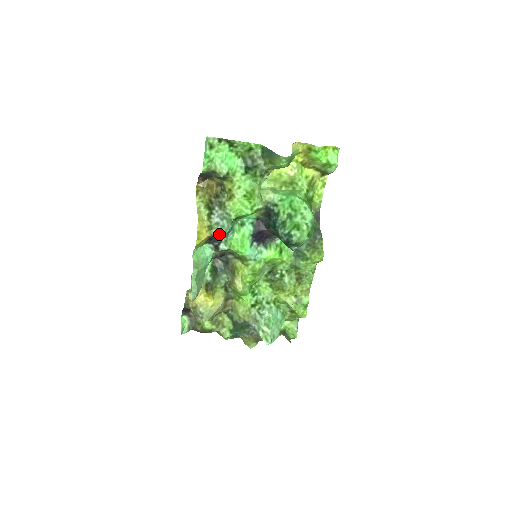
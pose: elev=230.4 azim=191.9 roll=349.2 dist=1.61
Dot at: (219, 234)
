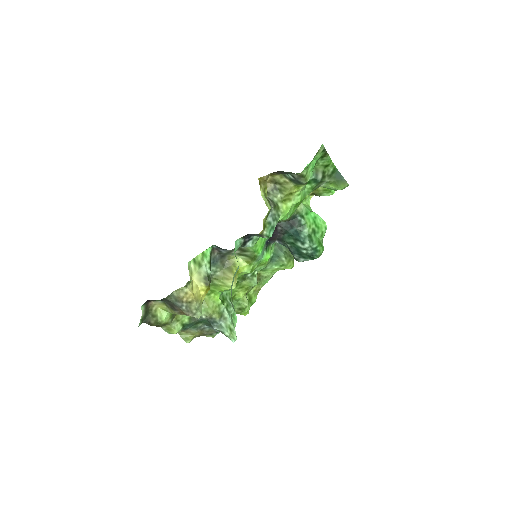
Dot at: (268, 234)
